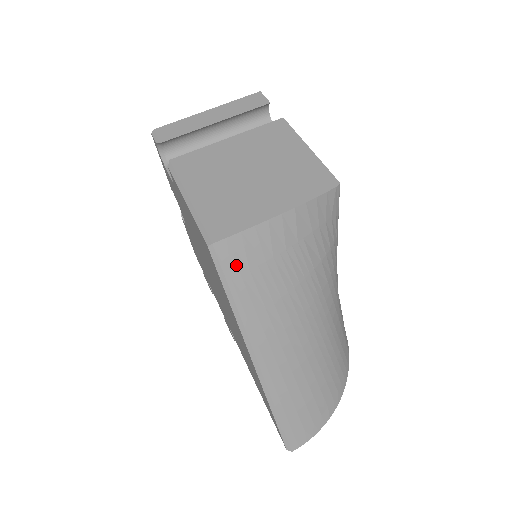
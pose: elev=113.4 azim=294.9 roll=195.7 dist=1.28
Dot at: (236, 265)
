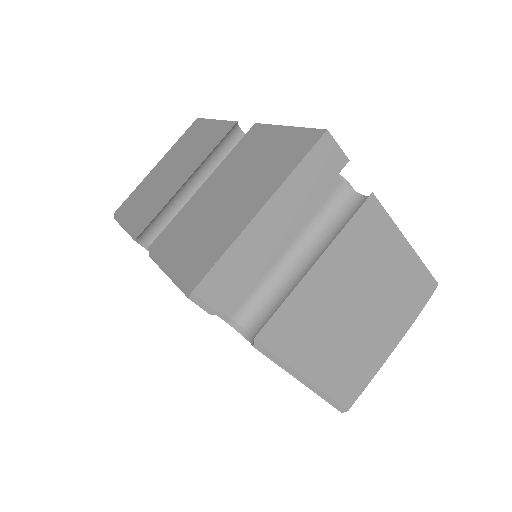
Dot at: occluded
